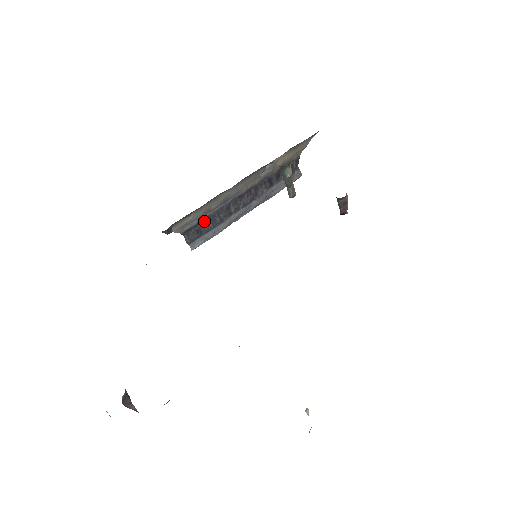
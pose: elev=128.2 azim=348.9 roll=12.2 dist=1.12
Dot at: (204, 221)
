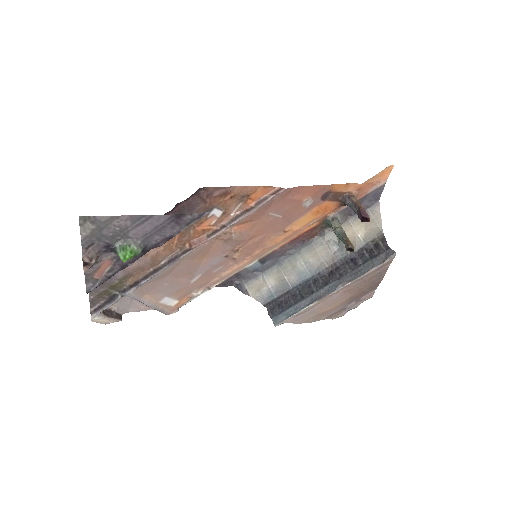
Dot at: (286, 297)
